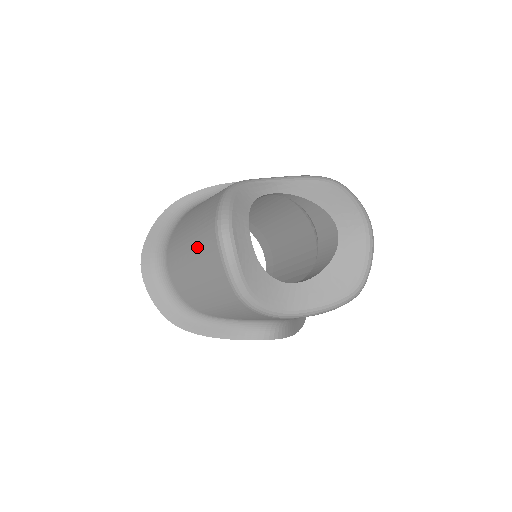
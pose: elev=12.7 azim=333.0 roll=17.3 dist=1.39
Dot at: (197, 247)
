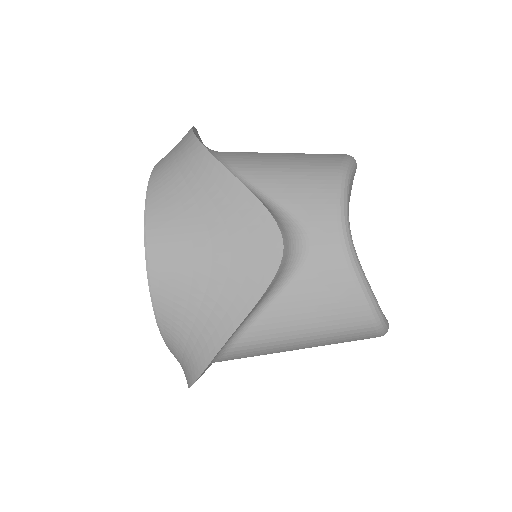
Dot at: occluded
